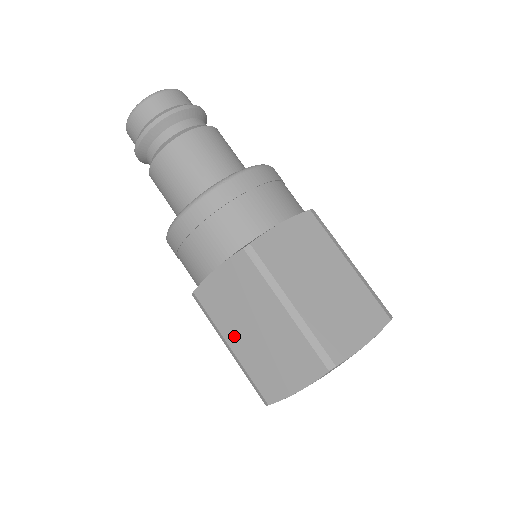
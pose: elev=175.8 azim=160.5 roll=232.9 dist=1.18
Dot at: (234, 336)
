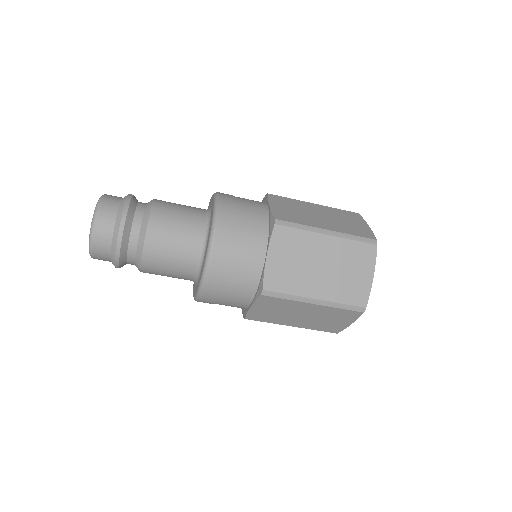
Dot at: (290, 323)
